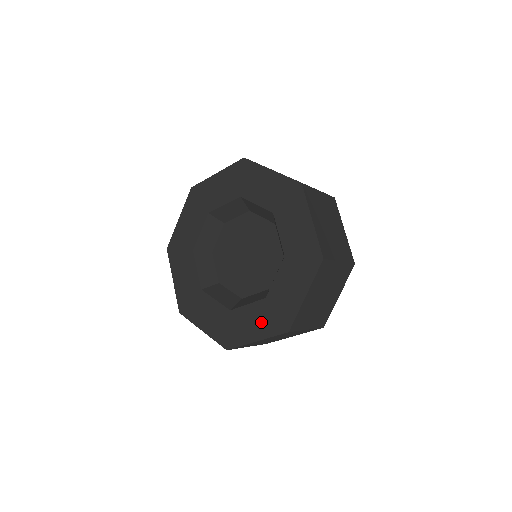
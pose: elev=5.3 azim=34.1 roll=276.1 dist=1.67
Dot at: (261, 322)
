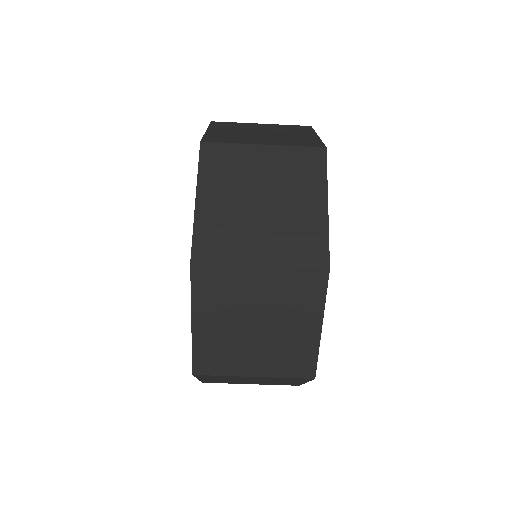
Dot at: occluded
